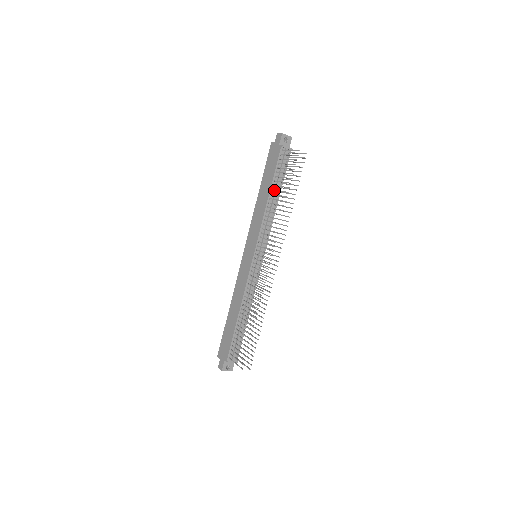
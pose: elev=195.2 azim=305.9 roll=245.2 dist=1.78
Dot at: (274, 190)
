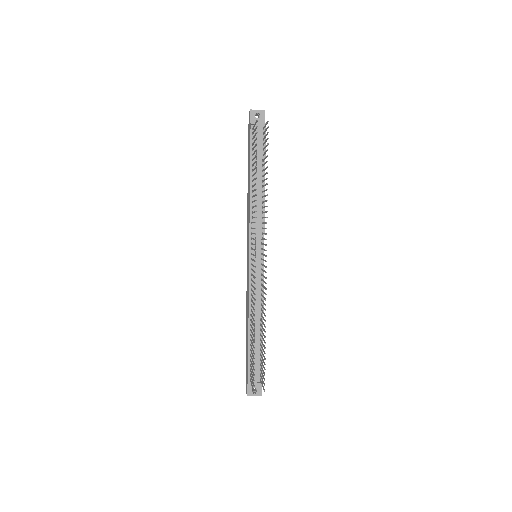
Dot at: (252, 175)
